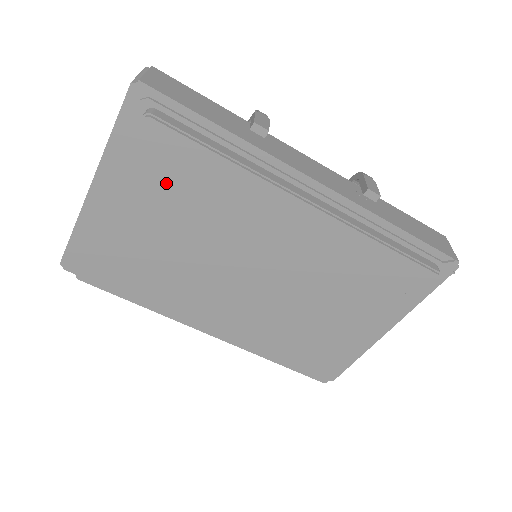
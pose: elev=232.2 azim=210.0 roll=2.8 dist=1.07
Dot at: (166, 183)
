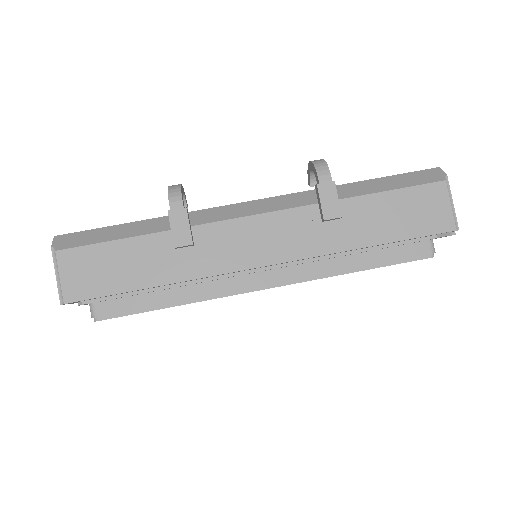
Dot at: occluded
